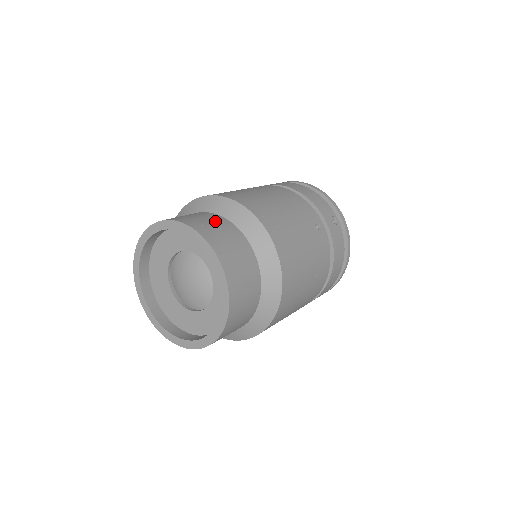
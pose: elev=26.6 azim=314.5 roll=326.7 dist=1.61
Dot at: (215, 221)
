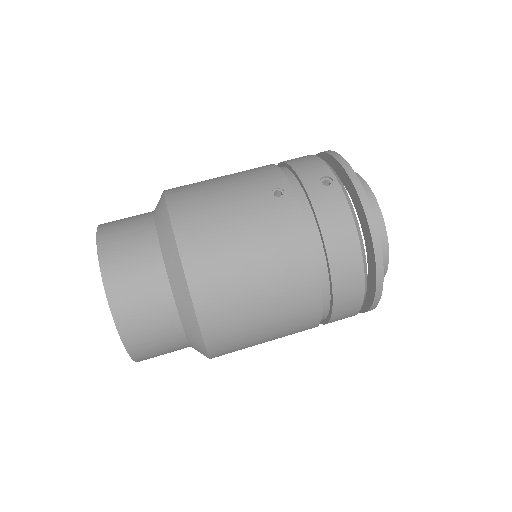
Dot at: (135, 216)
